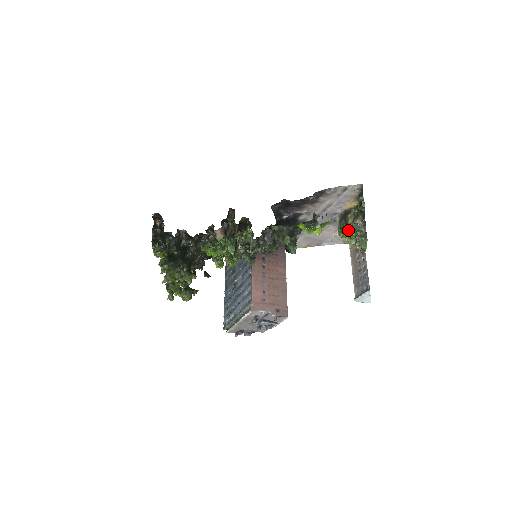
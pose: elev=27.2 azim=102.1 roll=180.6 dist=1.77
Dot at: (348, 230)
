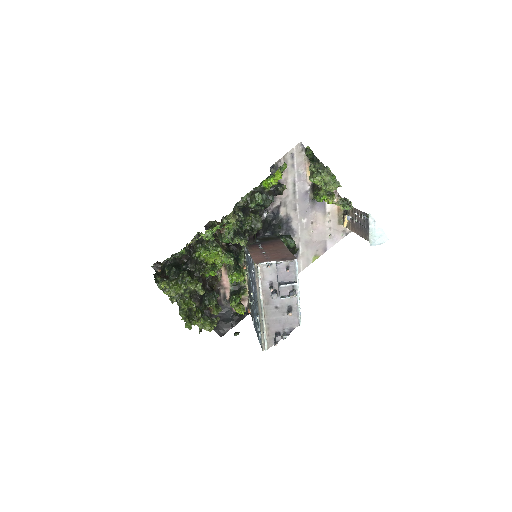
Dot at: (311, 175)
